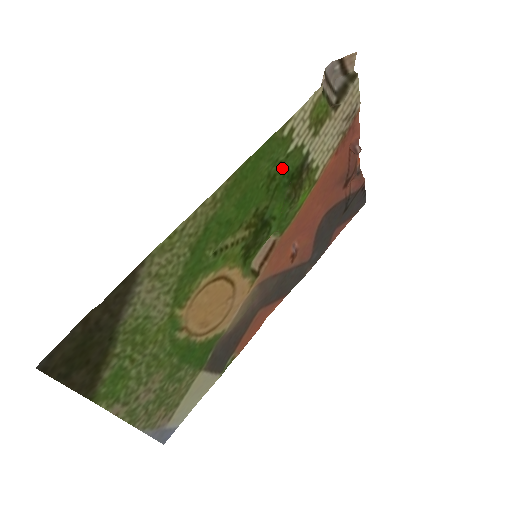
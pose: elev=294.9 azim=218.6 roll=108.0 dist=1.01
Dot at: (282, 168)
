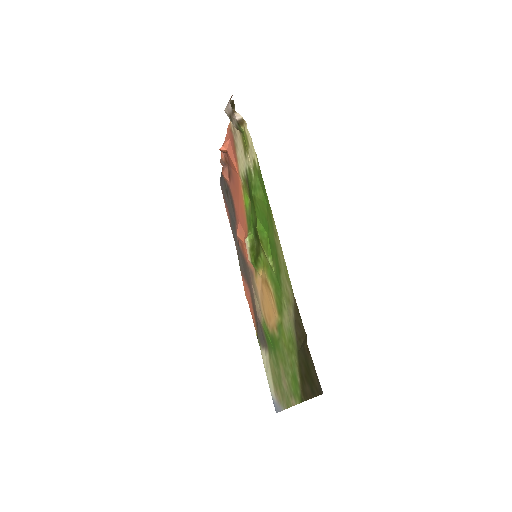
Dot at: (251, 189)
